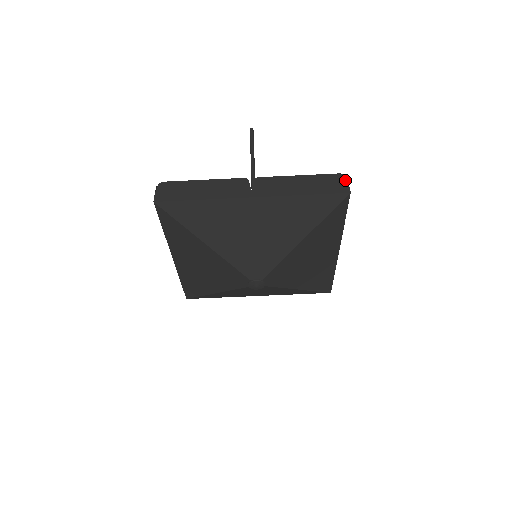
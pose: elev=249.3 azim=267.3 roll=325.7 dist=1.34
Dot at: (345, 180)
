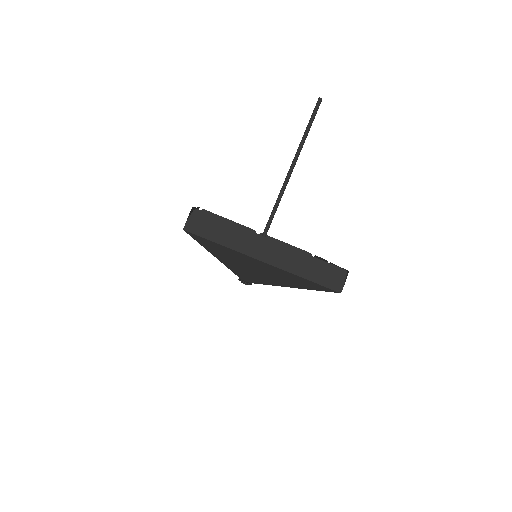
Dot at: (344, 279)
